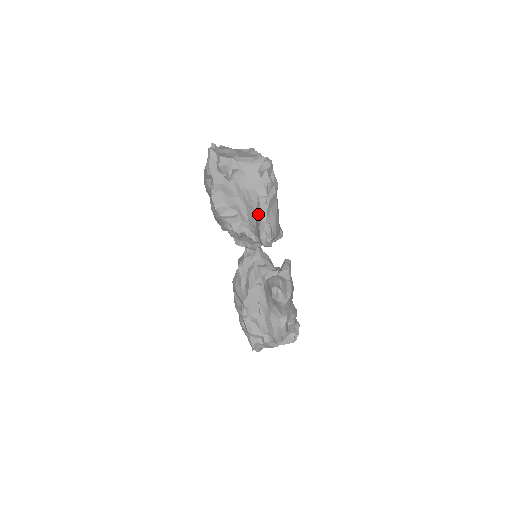
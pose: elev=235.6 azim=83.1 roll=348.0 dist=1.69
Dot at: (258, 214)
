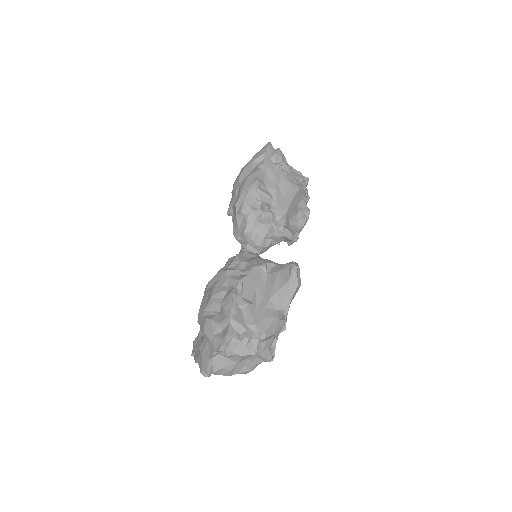
Dot at: (298, 198)
